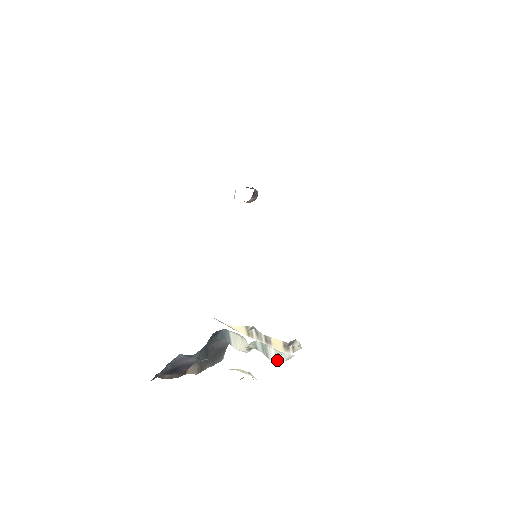
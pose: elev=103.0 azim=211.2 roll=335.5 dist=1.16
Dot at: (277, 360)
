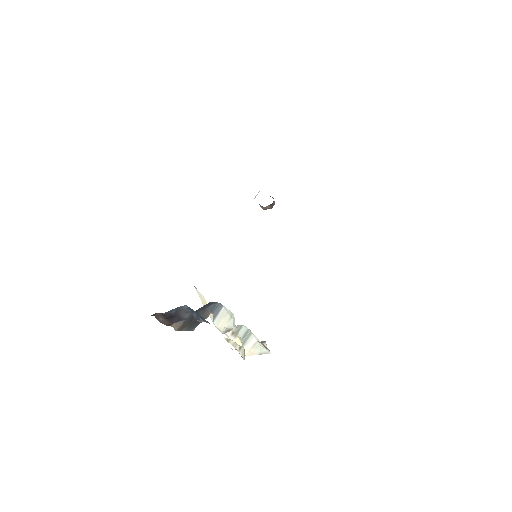
Dot at: (250, 351)
